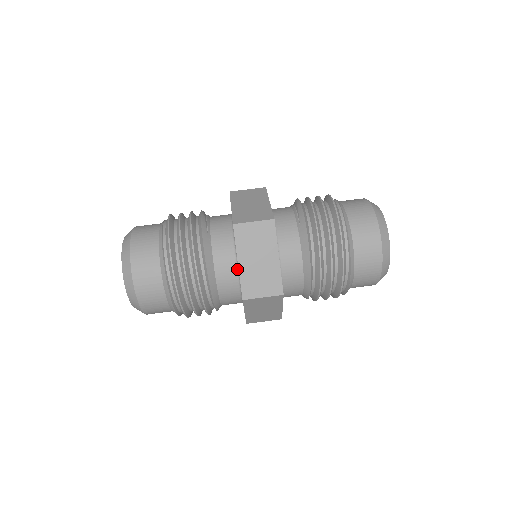
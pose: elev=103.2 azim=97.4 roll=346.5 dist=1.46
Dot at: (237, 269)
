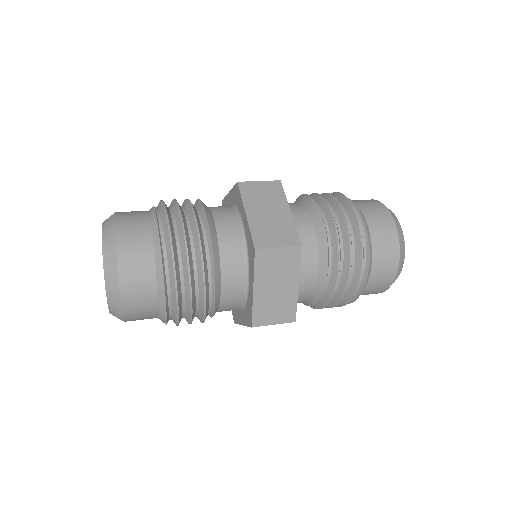
Dot at: (243, 232)
